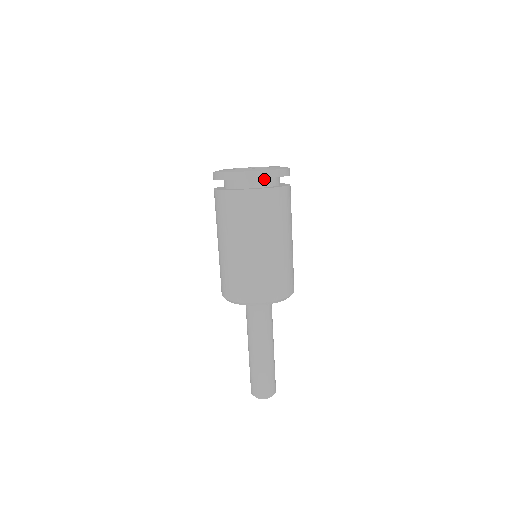
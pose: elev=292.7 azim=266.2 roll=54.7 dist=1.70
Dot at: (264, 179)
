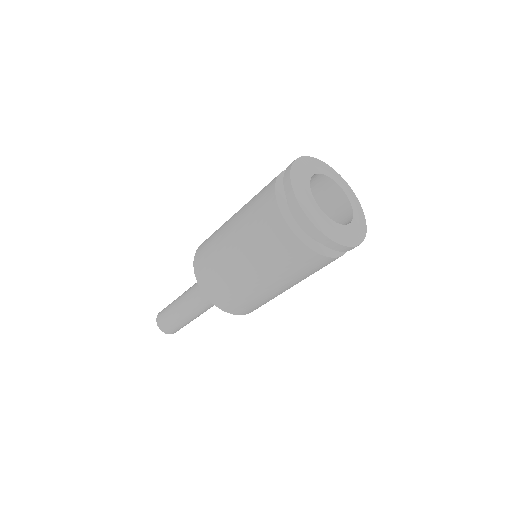
Dot at: occluded
